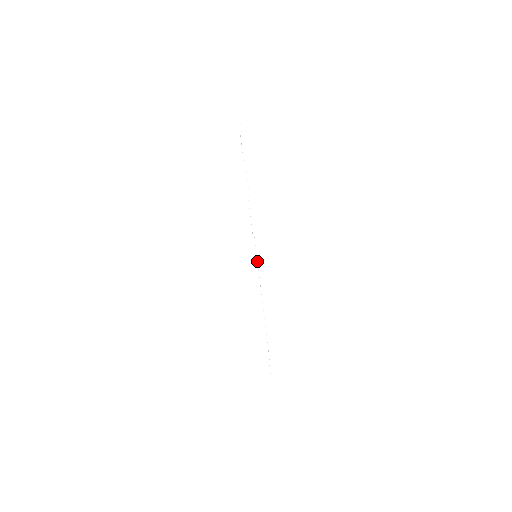
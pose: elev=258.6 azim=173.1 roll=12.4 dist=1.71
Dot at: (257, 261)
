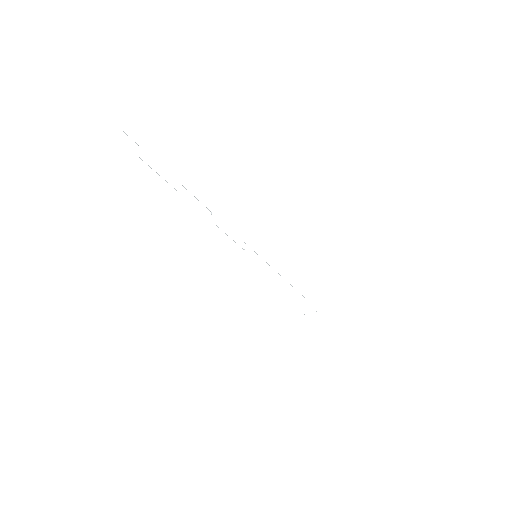
Dot at: occluded
